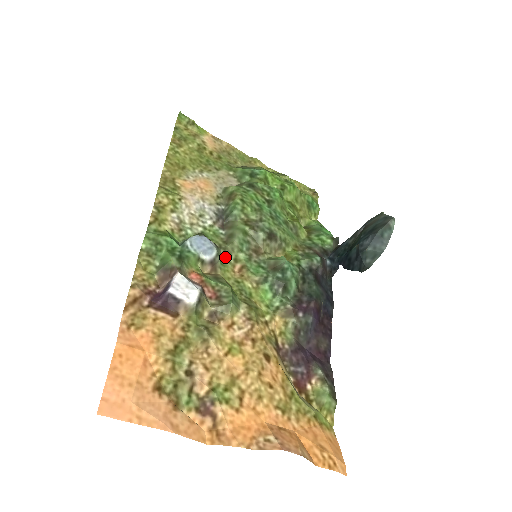
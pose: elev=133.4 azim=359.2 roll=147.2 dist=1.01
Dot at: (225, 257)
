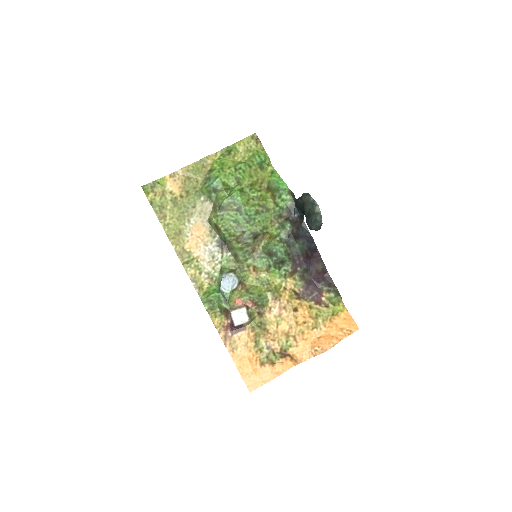
Dot at: (242, 271)
